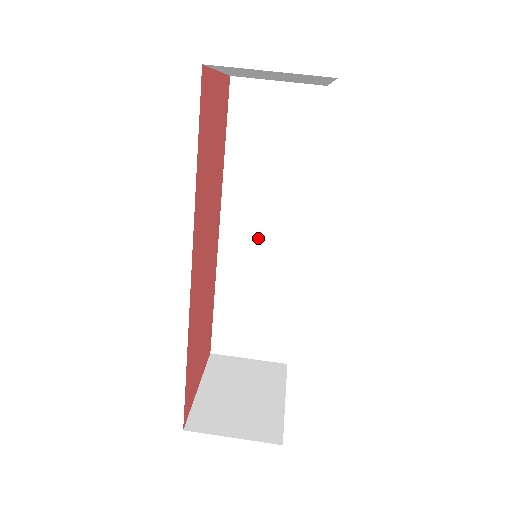
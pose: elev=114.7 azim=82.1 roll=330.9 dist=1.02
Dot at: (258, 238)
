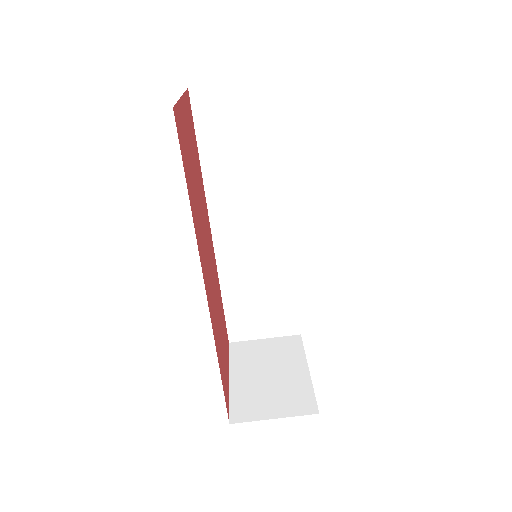
Dot at: (250, 232)
